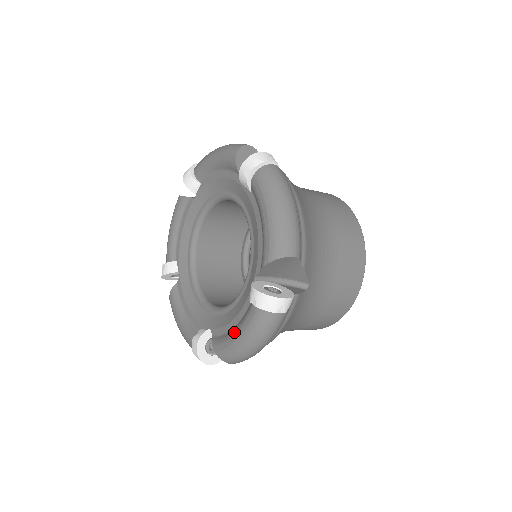
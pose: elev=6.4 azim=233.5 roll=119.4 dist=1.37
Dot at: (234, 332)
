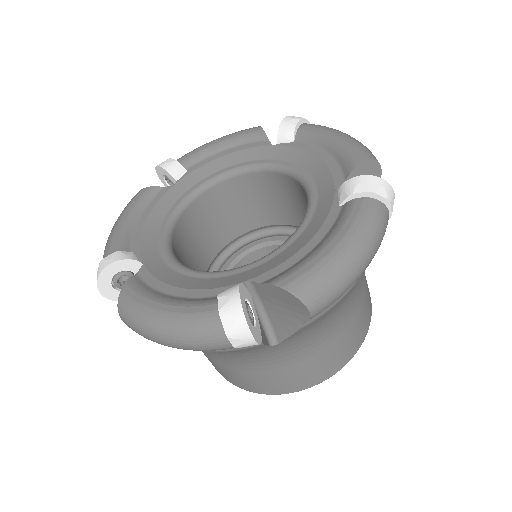
Dot at: (164, 299)
